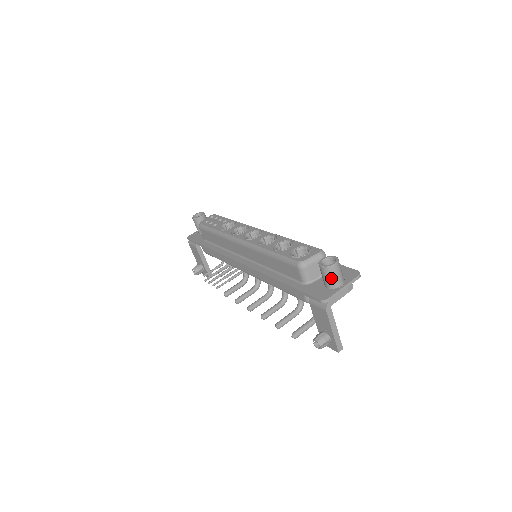
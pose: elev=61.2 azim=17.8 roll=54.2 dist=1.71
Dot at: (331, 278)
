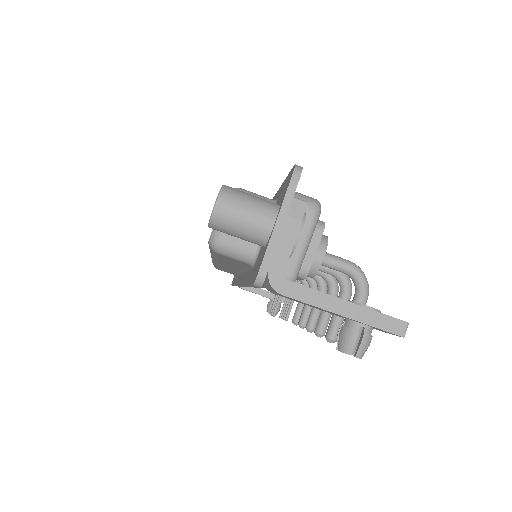
Dot at: (240, 230)
